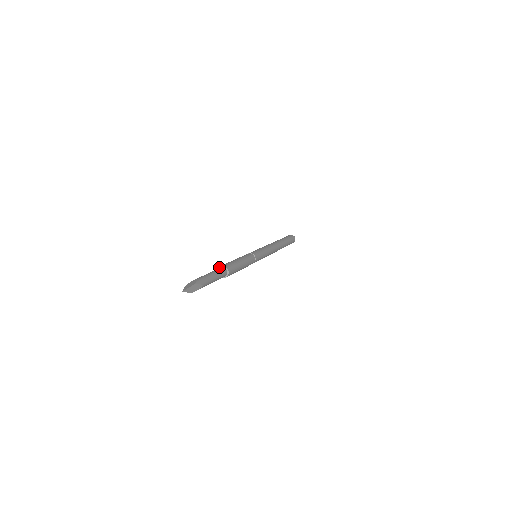
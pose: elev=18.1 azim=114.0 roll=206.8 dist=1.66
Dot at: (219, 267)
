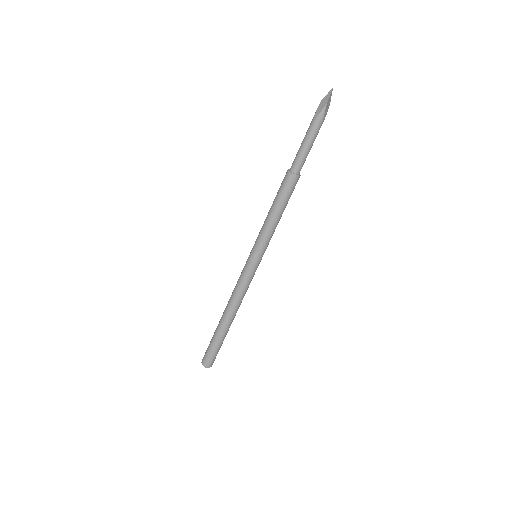
Dot at: occluded
